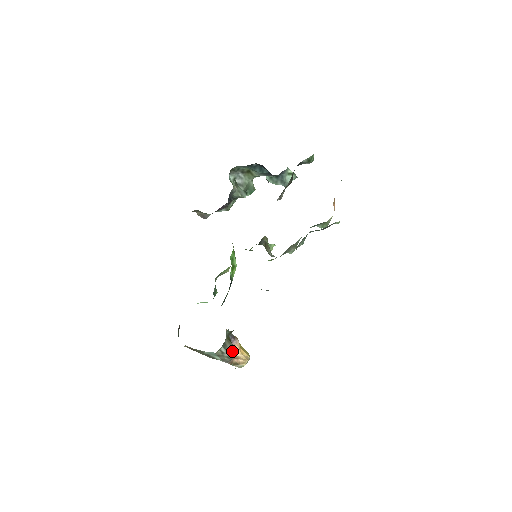
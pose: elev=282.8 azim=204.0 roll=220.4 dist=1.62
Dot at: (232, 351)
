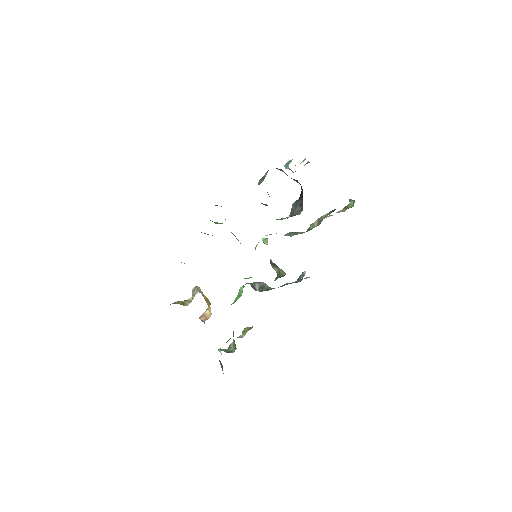
Dot at: occluded
